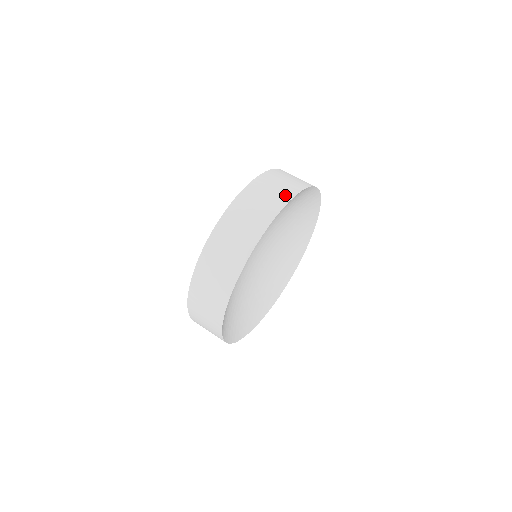
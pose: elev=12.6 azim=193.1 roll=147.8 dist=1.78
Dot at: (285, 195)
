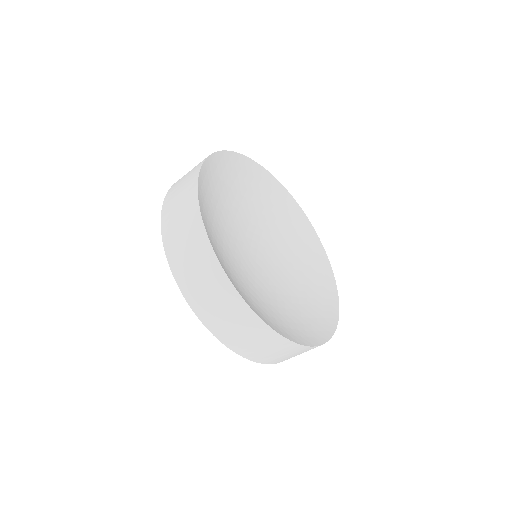
Dot at: occluded
